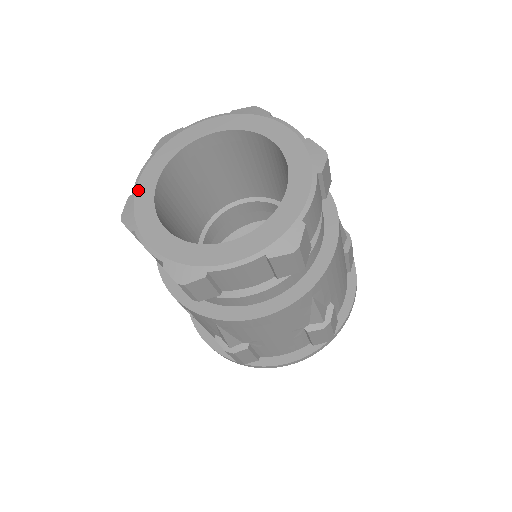
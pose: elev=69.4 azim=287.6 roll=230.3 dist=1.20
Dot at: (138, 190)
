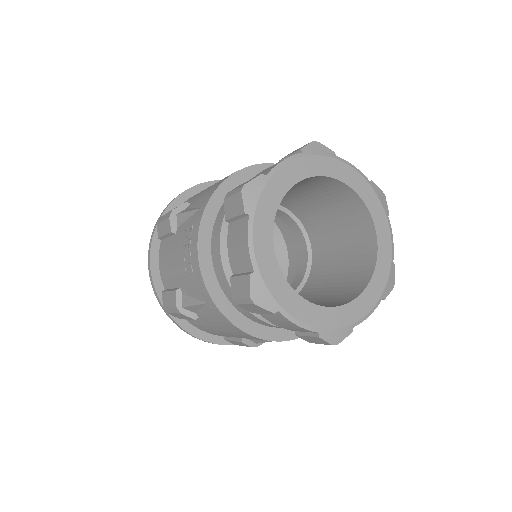
Dot at: (274, 178)
